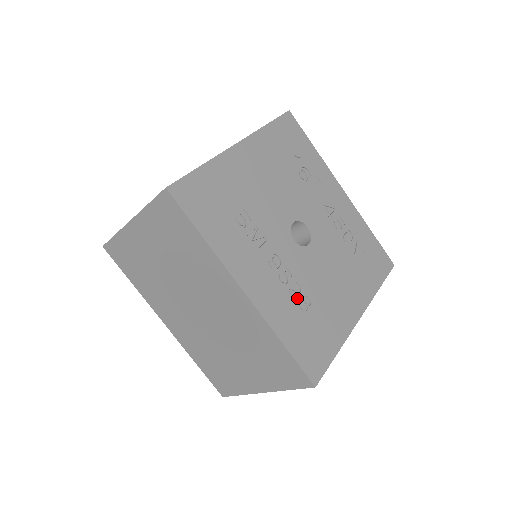
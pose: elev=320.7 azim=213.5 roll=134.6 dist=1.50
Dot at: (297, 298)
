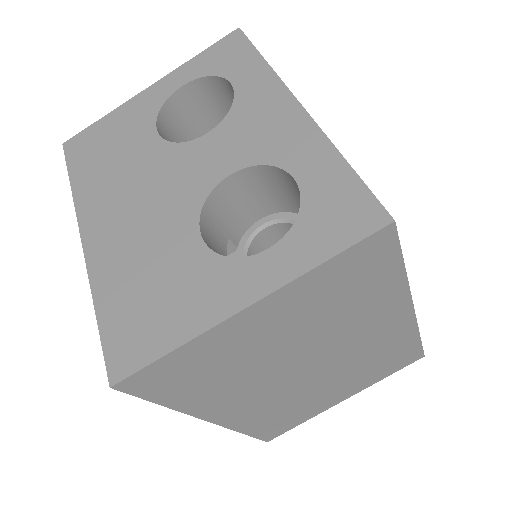
Dot at: occluded
